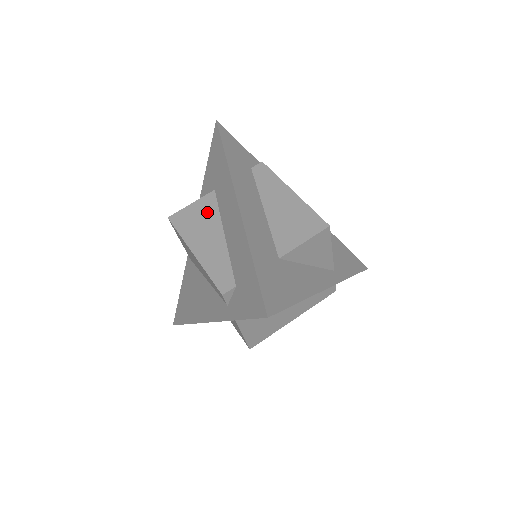
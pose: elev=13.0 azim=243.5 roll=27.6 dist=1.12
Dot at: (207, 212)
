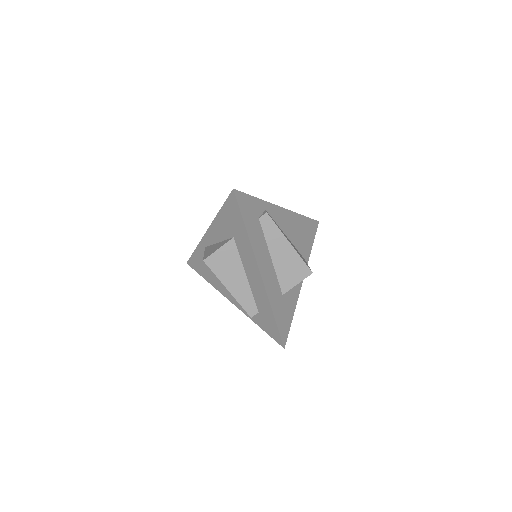
Dot at: (232, 258)
